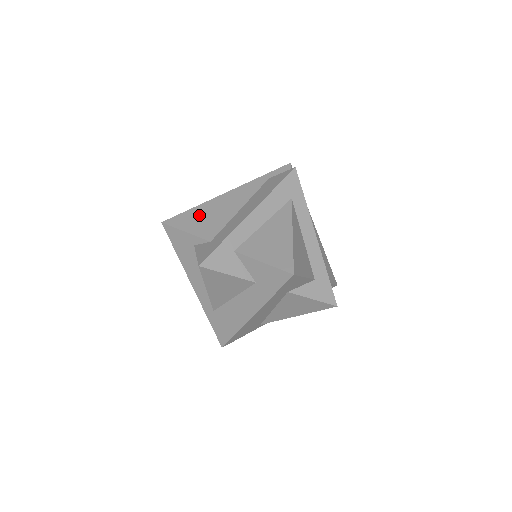
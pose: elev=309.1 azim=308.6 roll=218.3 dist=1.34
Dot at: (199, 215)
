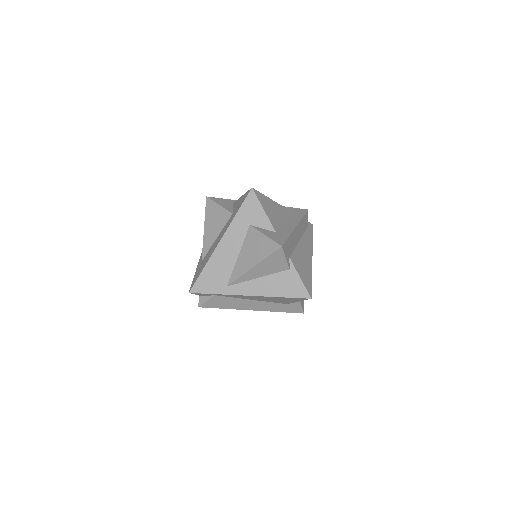
Dot at: occluded
